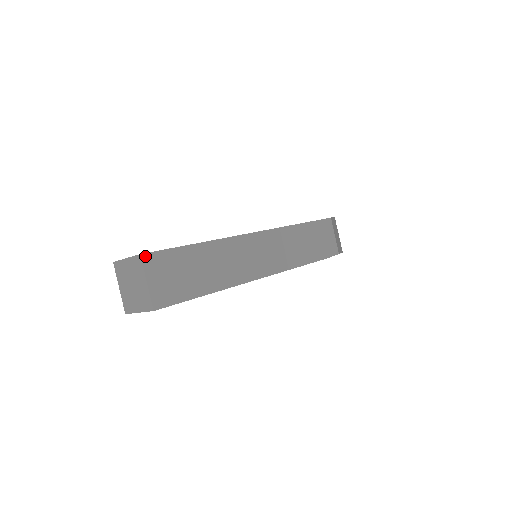
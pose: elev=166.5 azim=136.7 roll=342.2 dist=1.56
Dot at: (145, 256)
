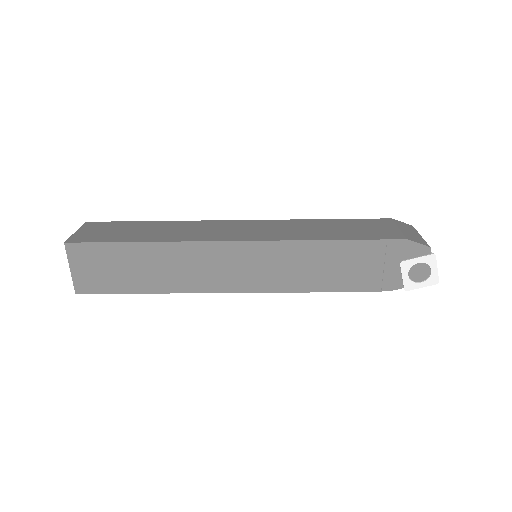
Dot at: (89, 223)
